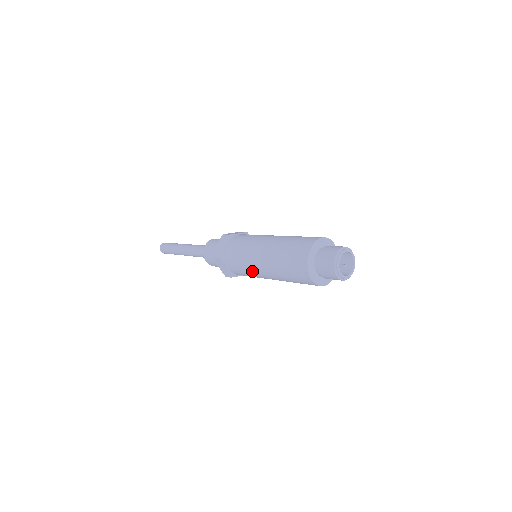
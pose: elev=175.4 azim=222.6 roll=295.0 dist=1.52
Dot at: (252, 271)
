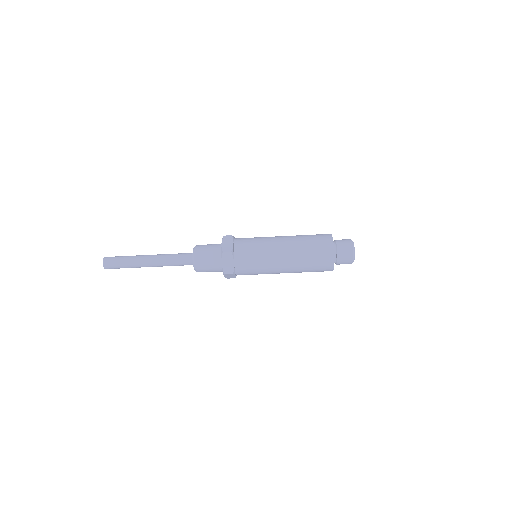
Dot at: (267, 262)
